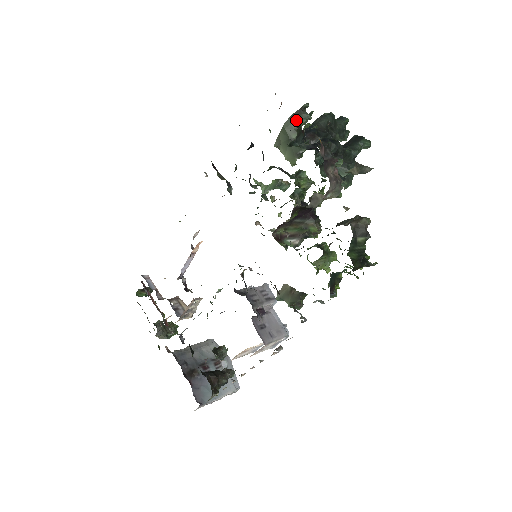
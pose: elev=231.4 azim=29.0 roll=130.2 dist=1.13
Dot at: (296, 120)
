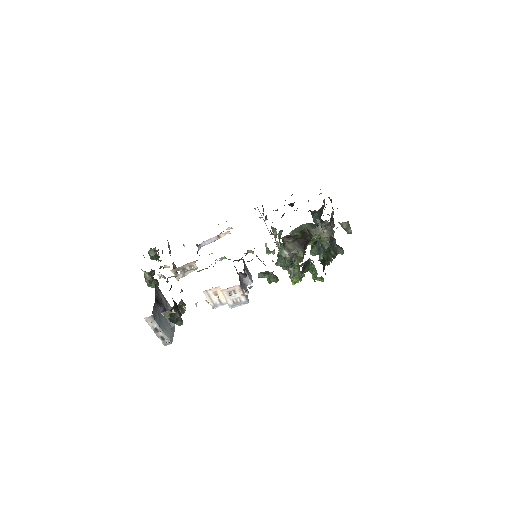
Dot at: occluded
